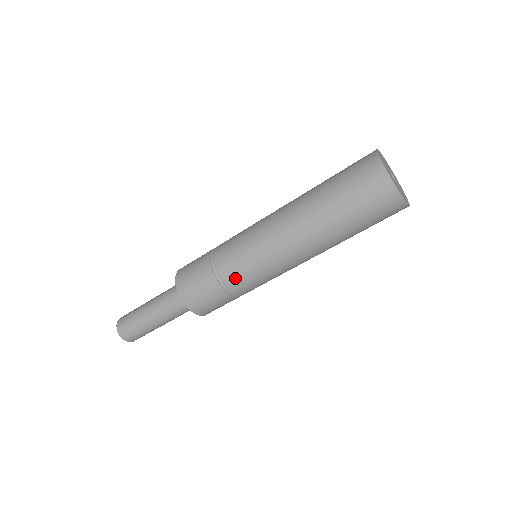
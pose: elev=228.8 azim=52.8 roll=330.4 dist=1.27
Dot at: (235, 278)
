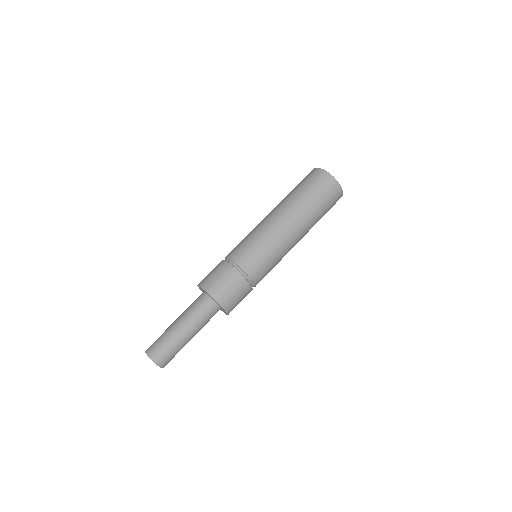
Dot at: (247, 261)
